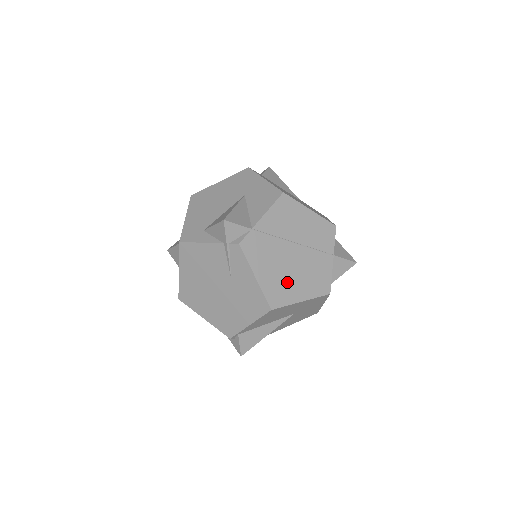
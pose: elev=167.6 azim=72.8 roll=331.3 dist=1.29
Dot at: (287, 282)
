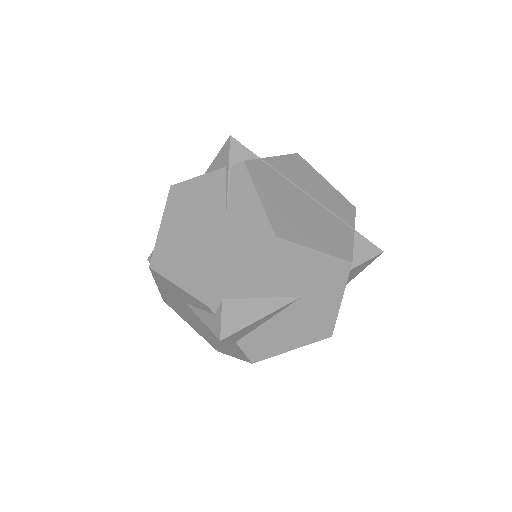
Dot at: (297, 222)
